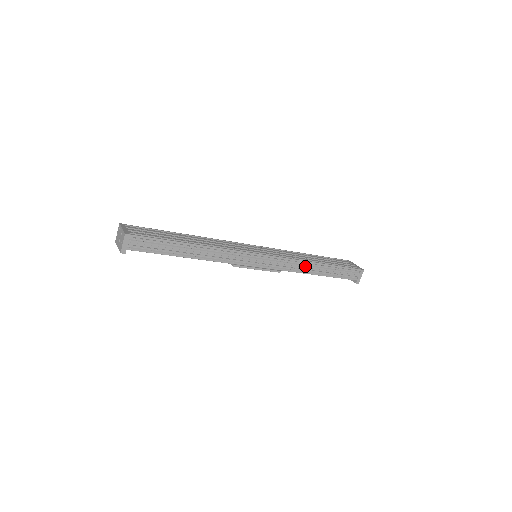
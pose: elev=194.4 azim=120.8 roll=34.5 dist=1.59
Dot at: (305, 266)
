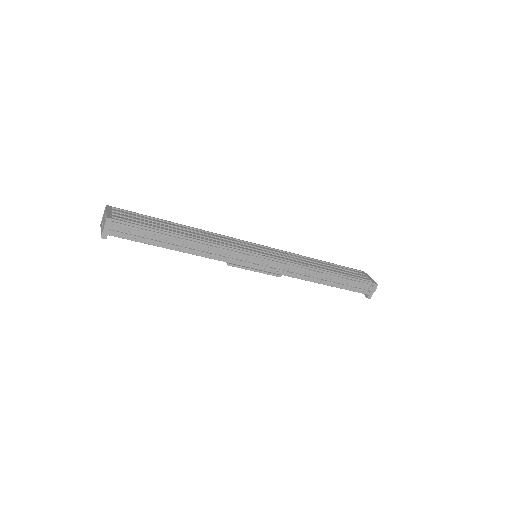
Dot at: (310, 273)
